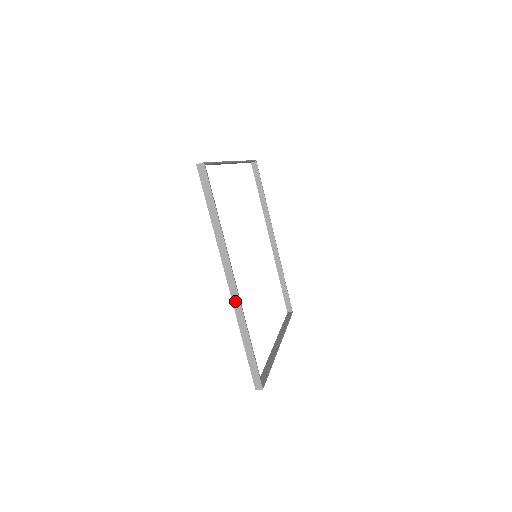
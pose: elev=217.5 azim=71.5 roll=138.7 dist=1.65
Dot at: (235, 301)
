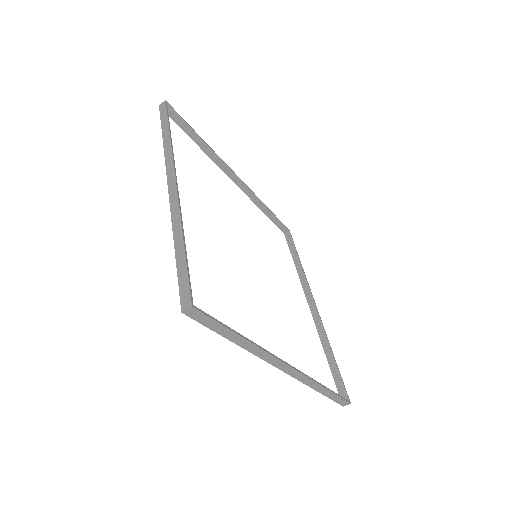
Dot at: (173, 201)
